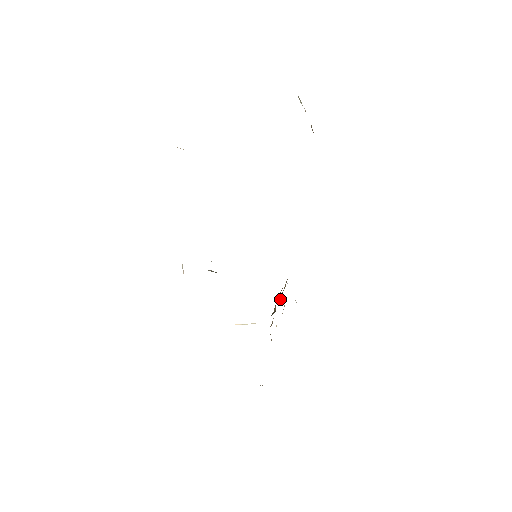
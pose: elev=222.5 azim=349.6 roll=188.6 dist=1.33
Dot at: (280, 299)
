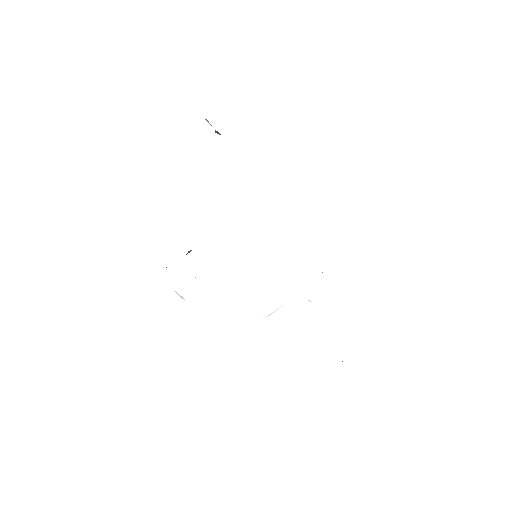
Dot at: occluded
